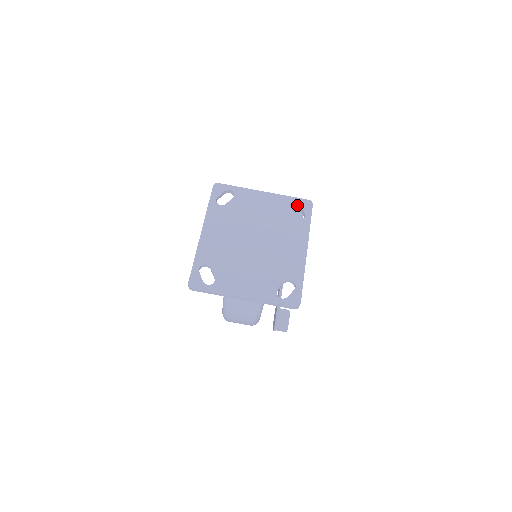
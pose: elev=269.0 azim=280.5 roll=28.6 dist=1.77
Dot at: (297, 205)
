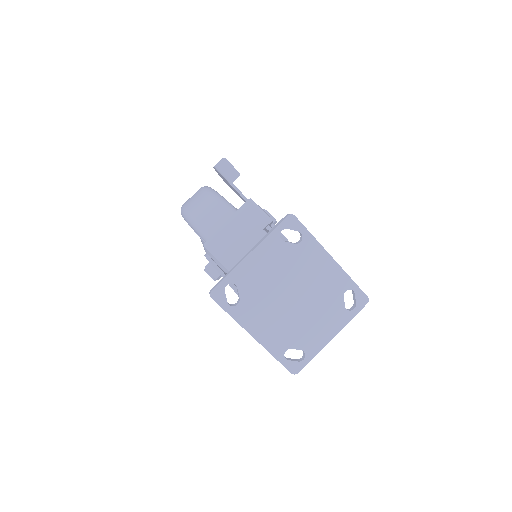
Dot at: (282, 229)
